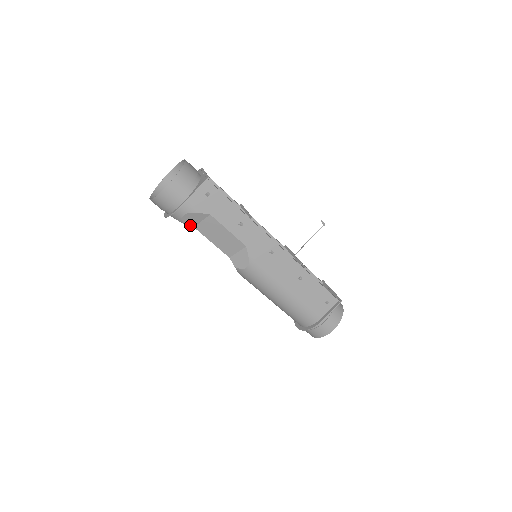
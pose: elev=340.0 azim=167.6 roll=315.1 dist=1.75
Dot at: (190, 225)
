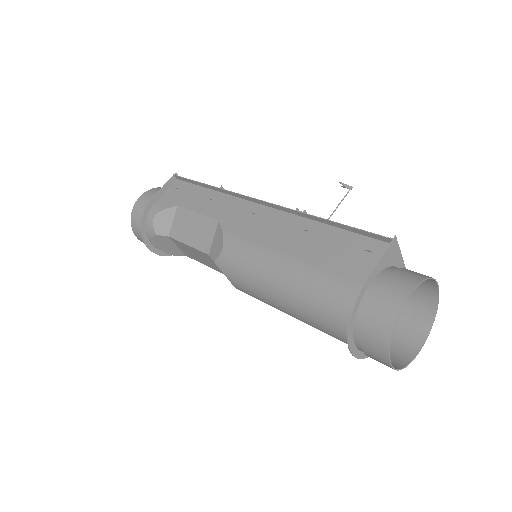
Dot at: (164, 235)
